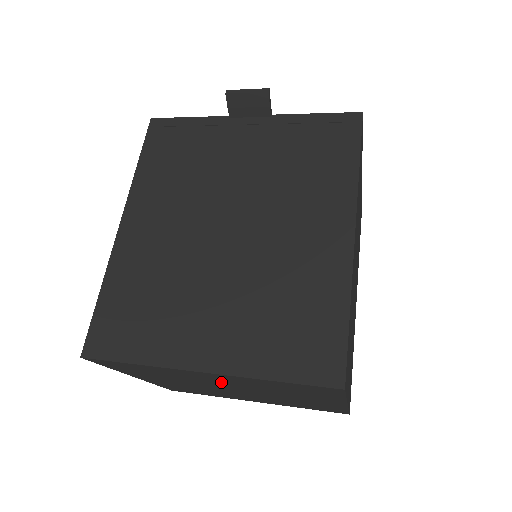
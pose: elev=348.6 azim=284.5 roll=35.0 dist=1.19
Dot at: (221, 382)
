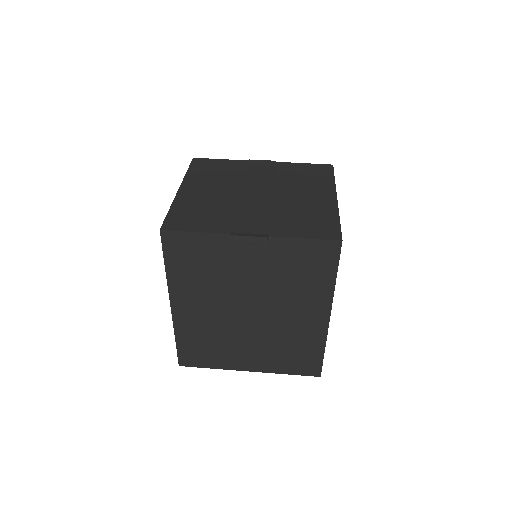
Dot at: occluded
